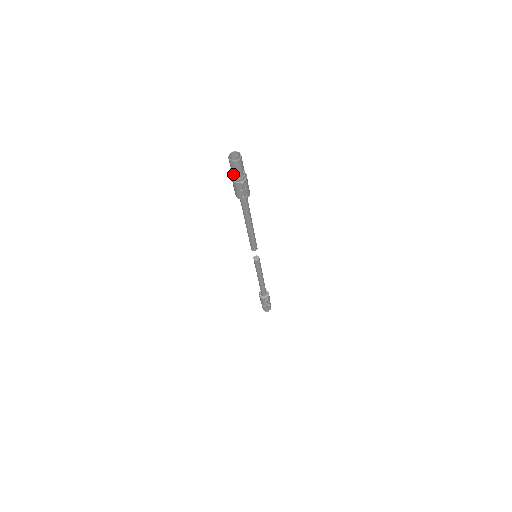
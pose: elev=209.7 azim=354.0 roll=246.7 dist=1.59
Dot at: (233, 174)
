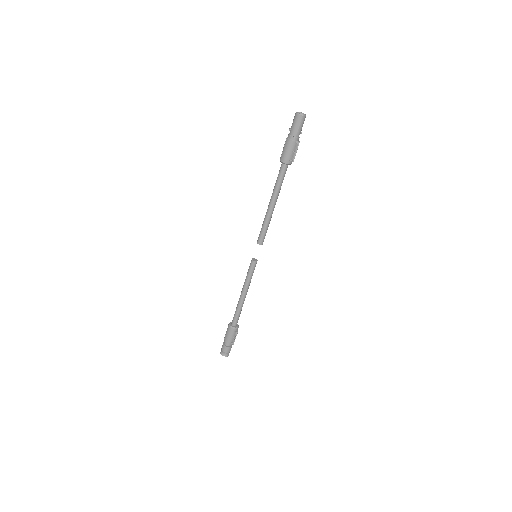
Dot at: (294, 132)
